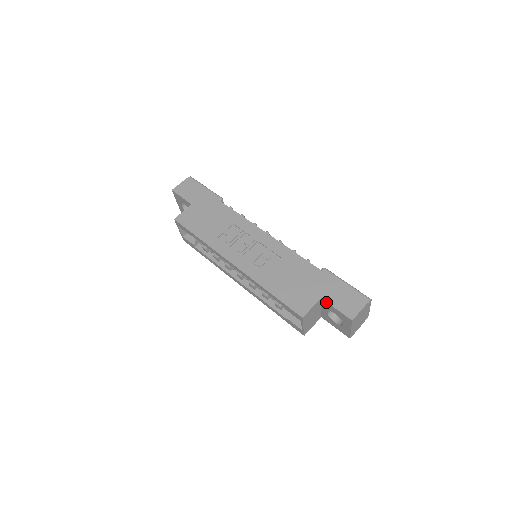
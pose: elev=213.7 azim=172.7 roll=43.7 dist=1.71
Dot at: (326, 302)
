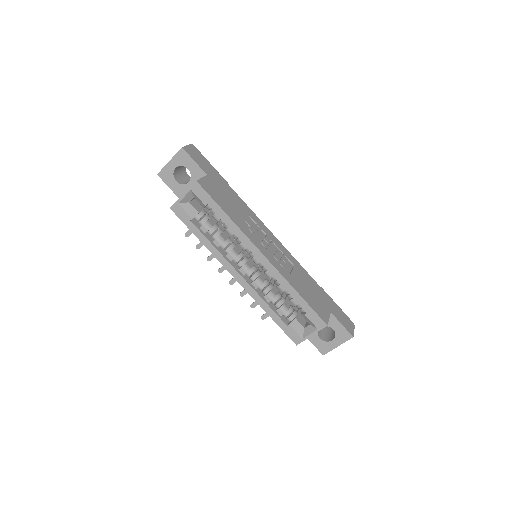
Dot at: (334, 317)
